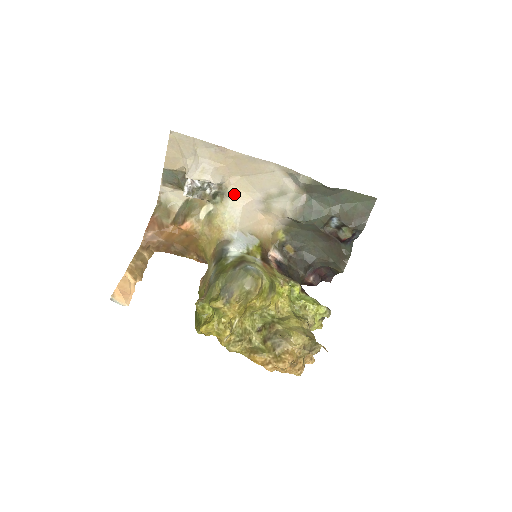
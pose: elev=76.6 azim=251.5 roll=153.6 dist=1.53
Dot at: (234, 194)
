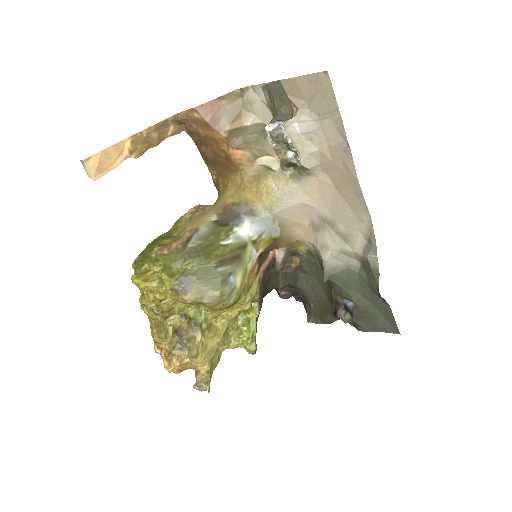
Dot at: (308, 186)
